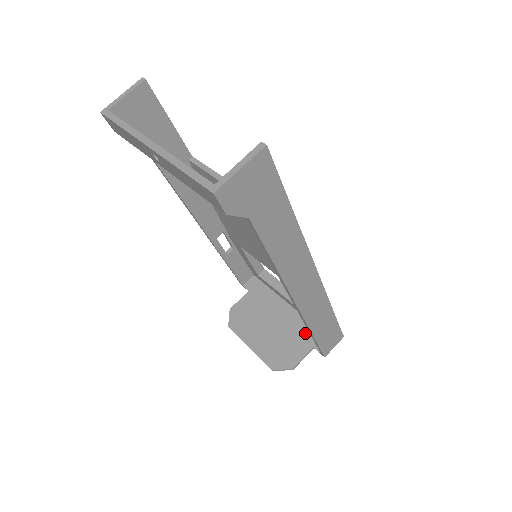
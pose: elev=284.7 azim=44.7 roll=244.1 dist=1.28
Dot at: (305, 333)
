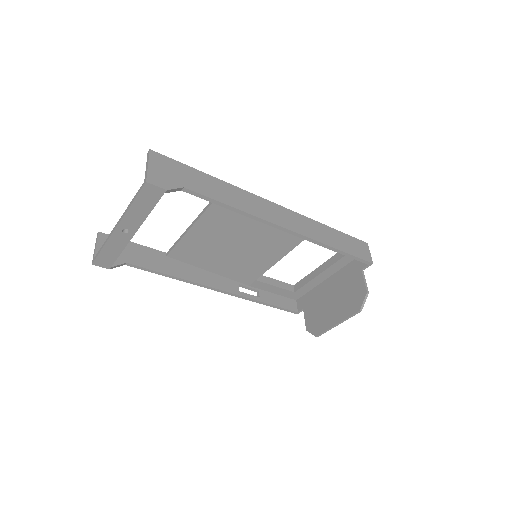
Dot at: (350, 273)
